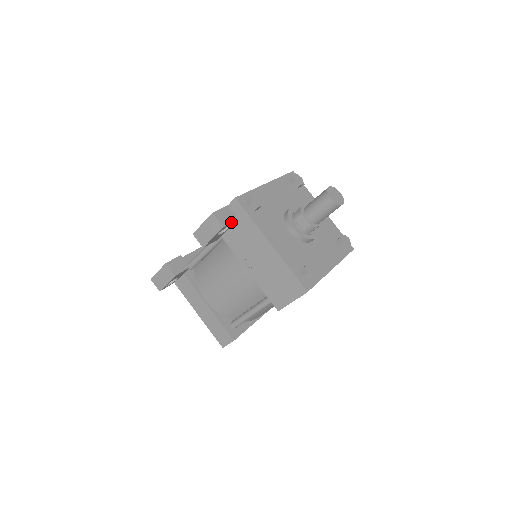
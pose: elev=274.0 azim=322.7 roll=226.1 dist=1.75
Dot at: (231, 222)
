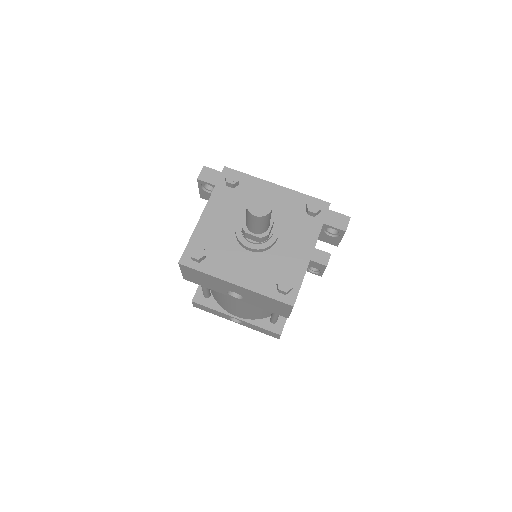
Dot at: (209, 182)
